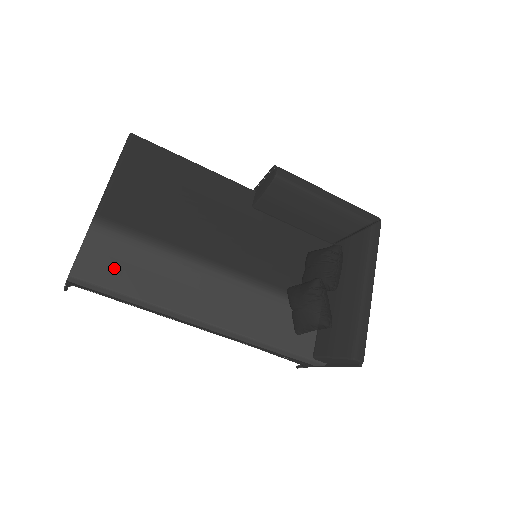
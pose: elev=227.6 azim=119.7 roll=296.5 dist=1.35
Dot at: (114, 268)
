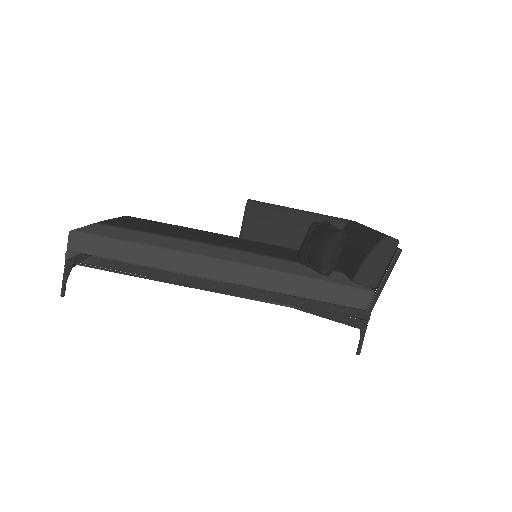
Dot at: (114, 234)
